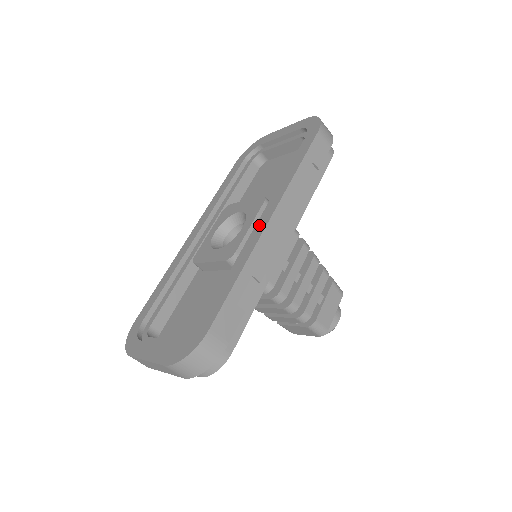
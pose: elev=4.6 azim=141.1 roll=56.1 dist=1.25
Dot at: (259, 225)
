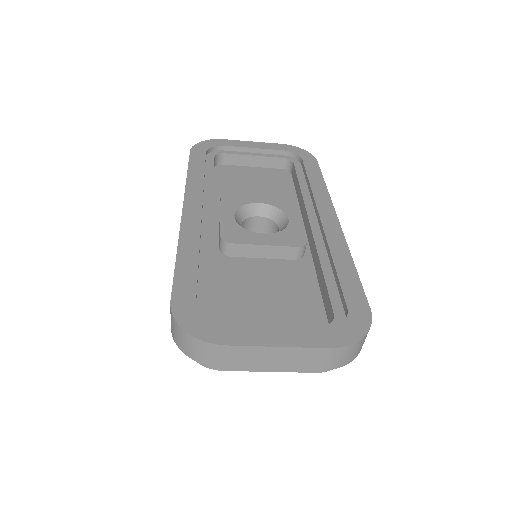
Dot at: (328, 221)
